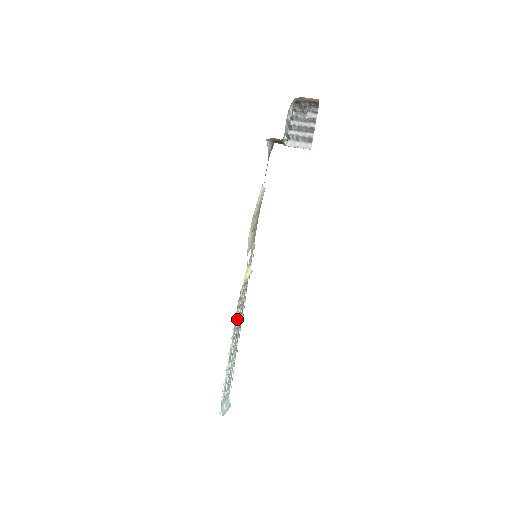
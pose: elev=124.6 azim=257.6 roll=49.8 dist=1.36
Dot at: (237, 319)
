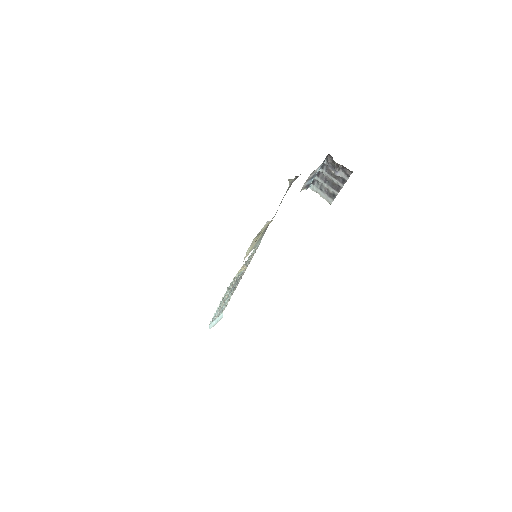
Dot at: (232, 285)
